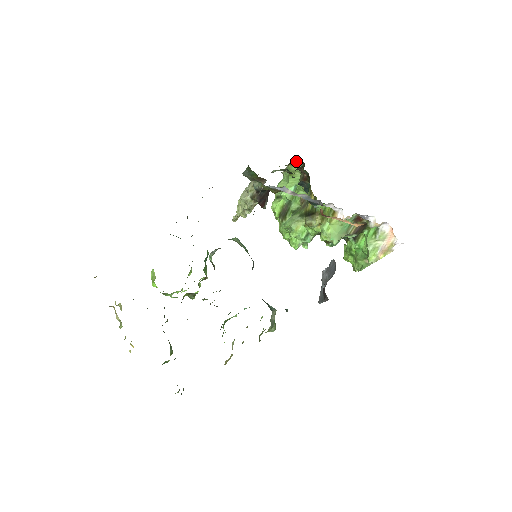
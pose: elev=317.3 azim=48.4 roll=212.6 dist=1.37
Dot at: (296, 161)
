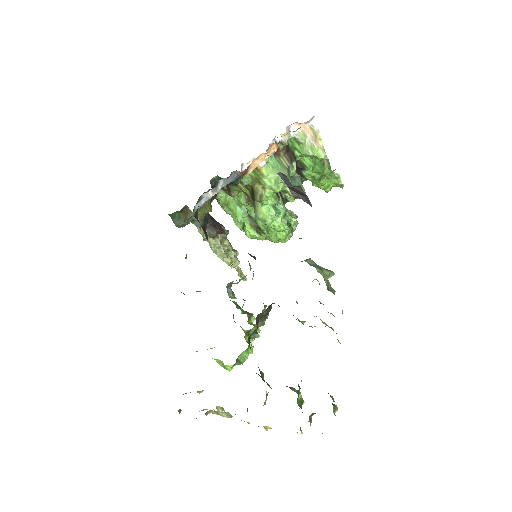
Dot at: occluded
